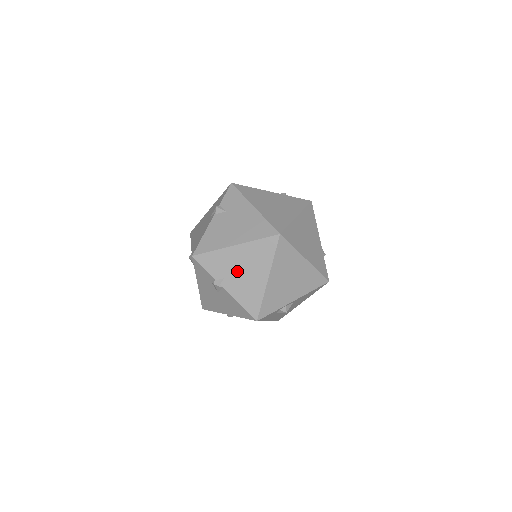
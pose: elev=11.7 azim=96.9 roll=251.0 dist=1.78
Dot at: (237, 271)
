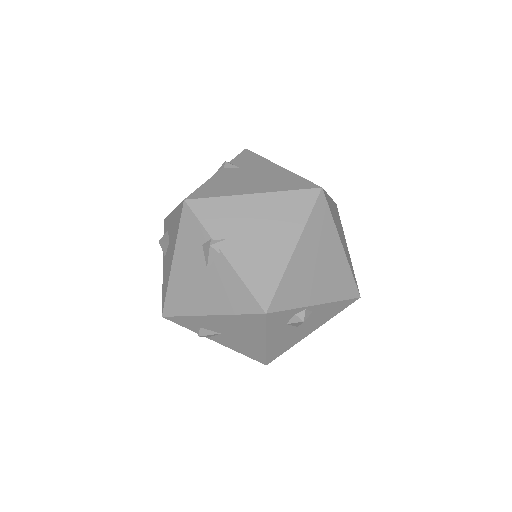
Dot at: (249, 231)
